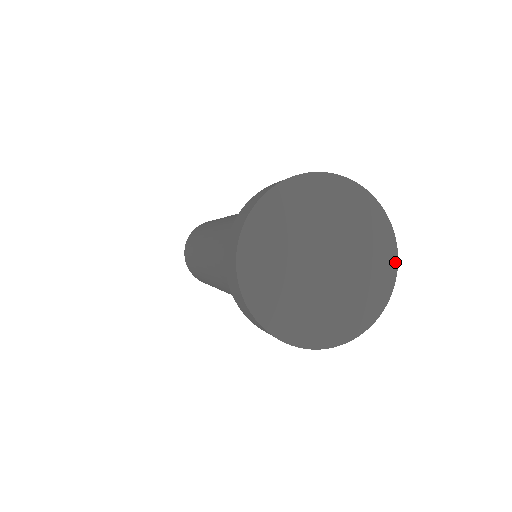
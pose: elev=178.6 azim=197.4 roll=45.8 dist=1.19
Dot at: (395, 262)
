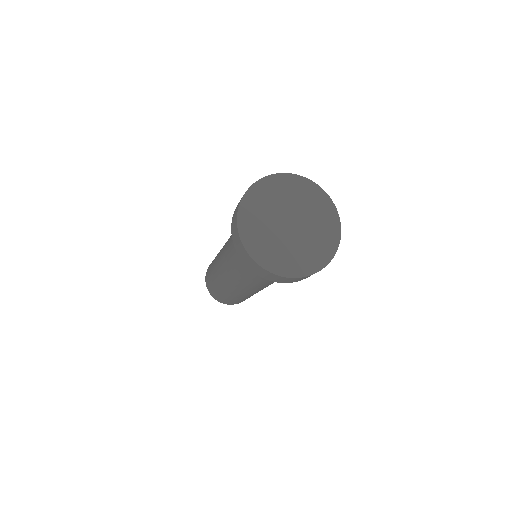
Dot at: (337, 244)
